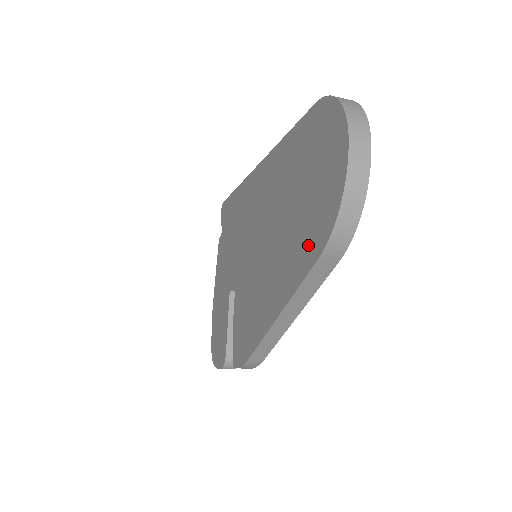
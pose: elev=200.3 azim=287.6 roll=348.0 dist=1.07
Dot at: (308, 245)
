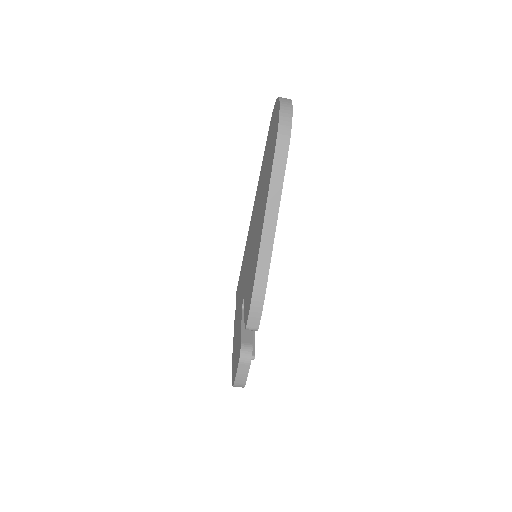
Dot at: (272, 158)
